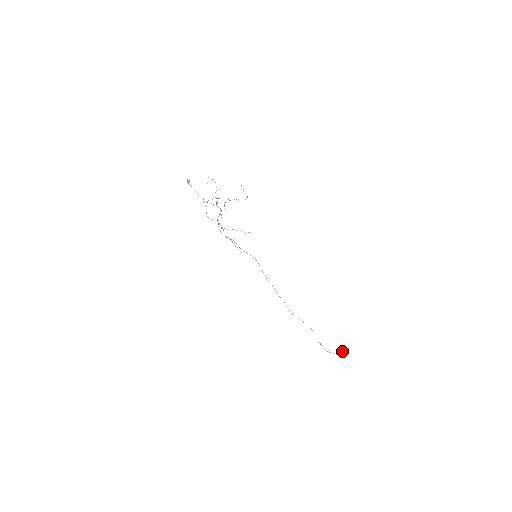
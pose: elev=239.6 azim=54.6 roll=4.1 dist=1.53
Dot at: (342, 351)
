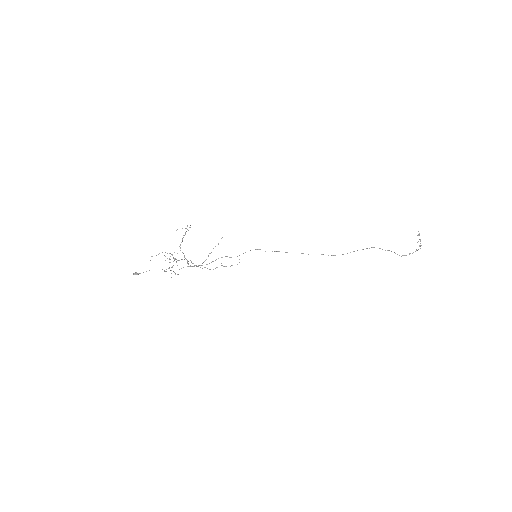
Dot at: (420, 243)
